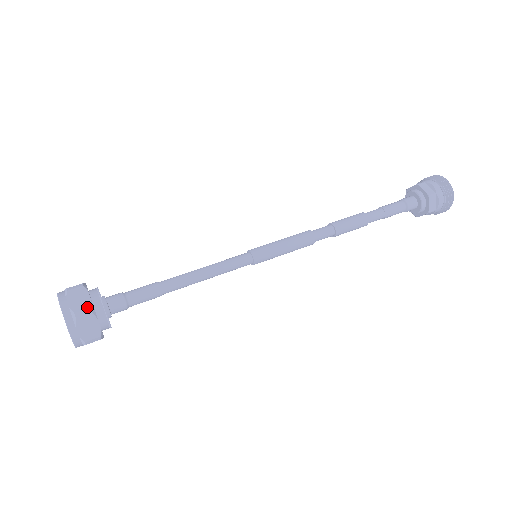
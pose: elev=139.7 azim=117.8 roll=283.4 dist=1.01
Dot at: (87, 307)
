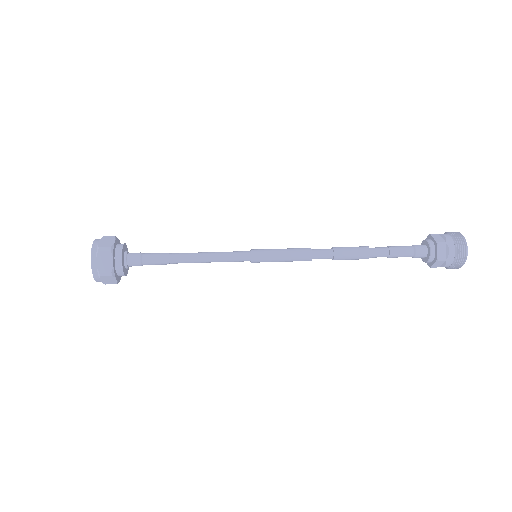
Dot at: (114, 237)
